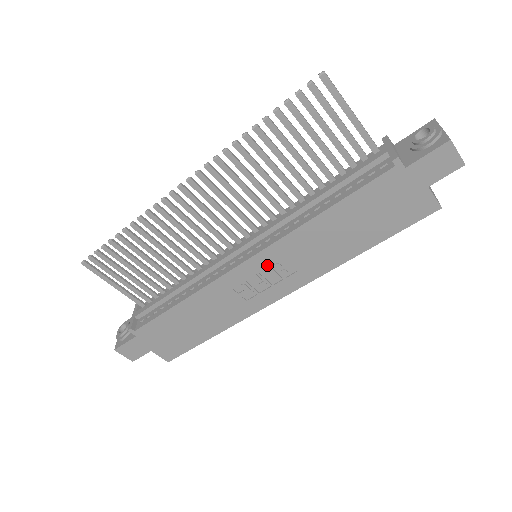
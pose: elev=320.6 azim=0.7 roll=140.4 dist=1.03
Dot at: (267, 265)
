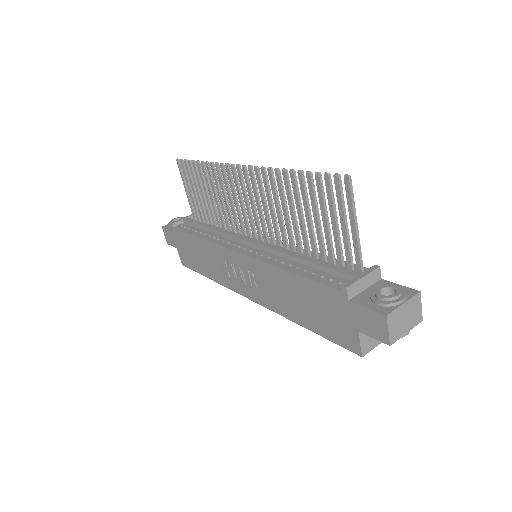
Dot at: (247, 268)
